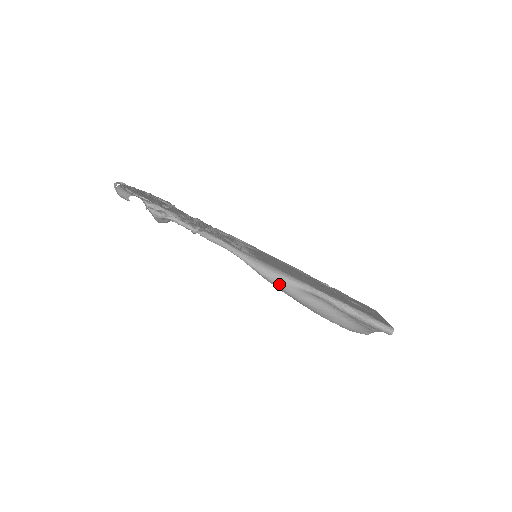
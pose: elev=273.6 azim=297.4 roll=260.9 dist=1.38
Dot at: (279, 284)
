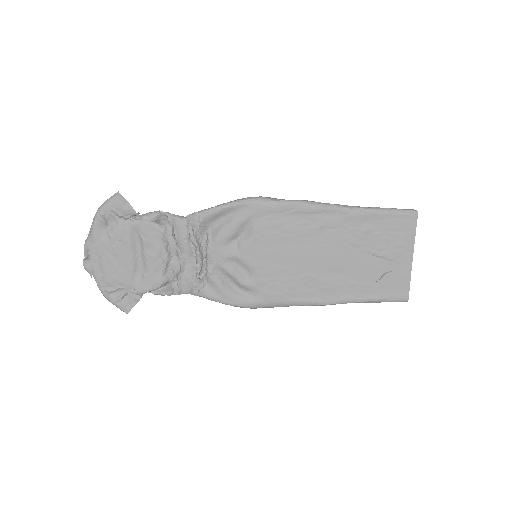
Dot at: occluded
